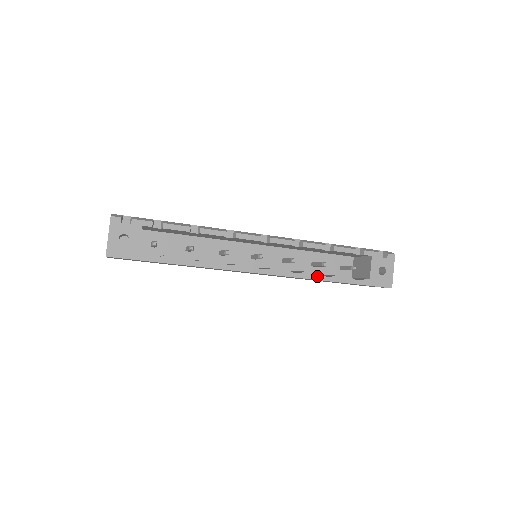
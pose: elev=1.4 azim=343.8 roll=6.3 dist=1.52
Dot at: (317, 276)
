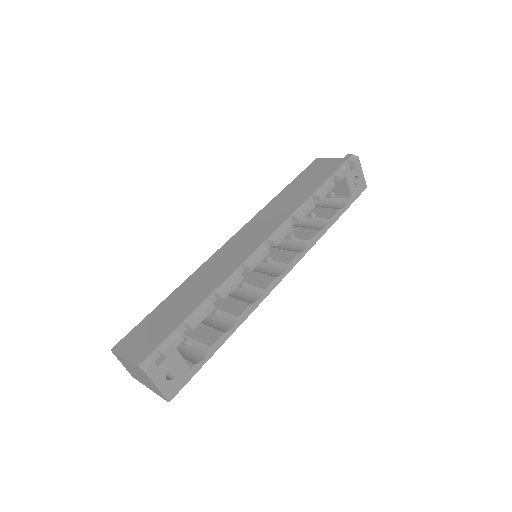
Dot at: (320, 234)
